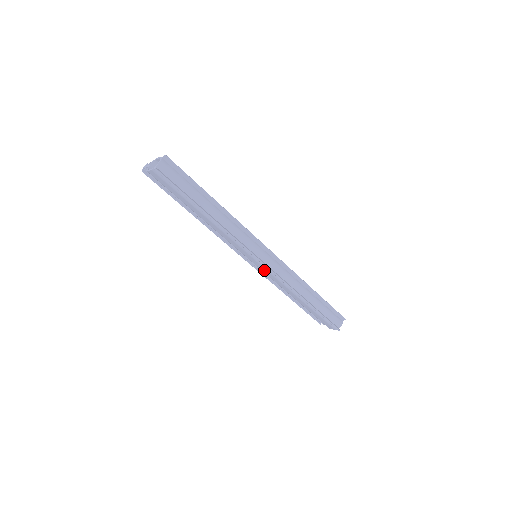
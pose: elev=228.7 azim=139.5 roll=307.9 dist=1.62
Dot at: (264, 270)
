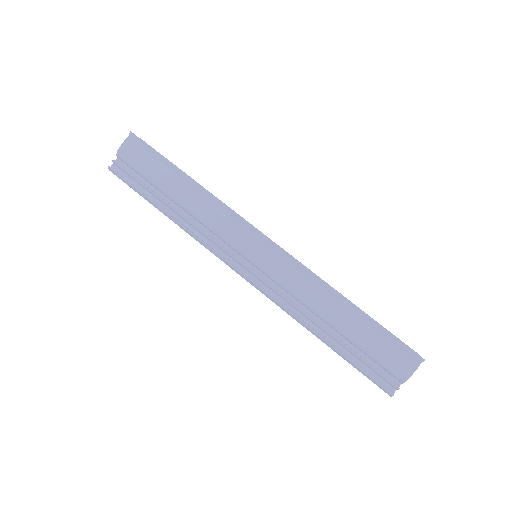
Dot at: (273, 263)
